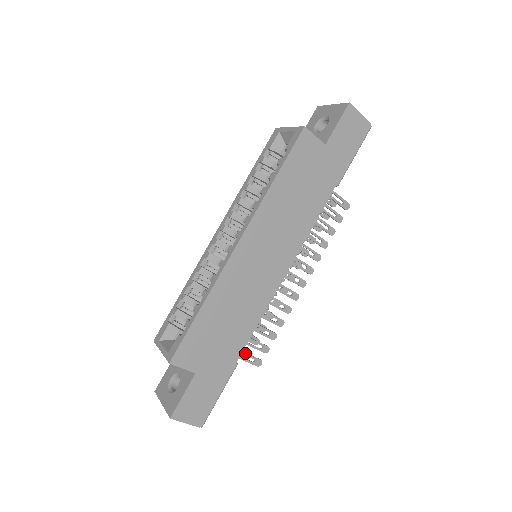
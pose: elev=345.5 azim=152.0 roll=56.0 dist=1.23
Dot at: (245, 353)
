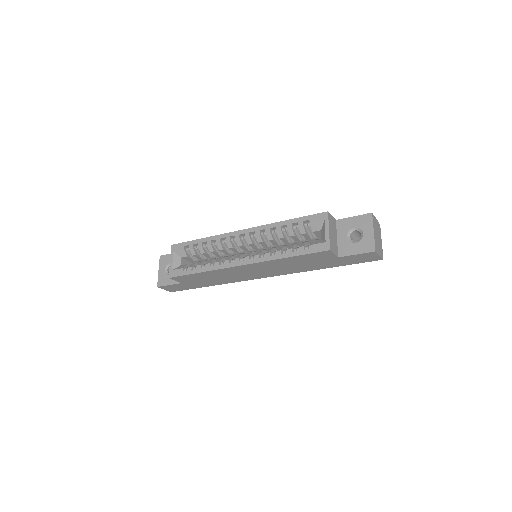
Dot at: occluded
